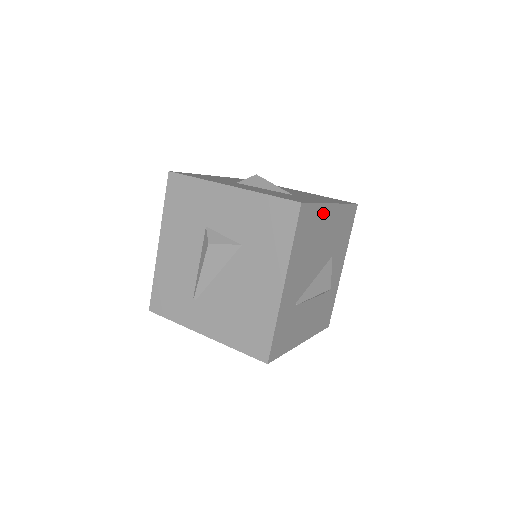
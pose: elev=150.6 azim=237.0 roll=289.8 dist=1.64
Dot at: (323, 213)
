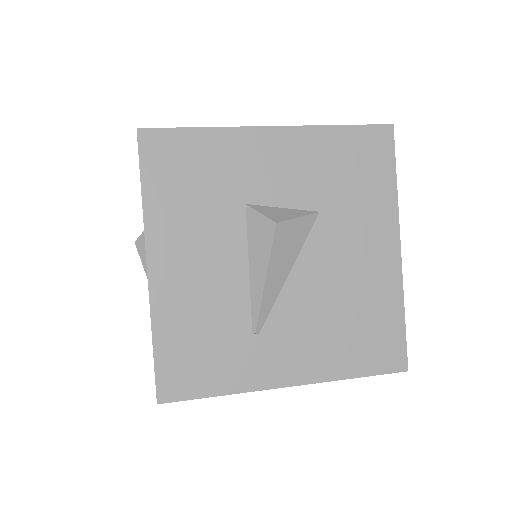
Dot at: occluded
